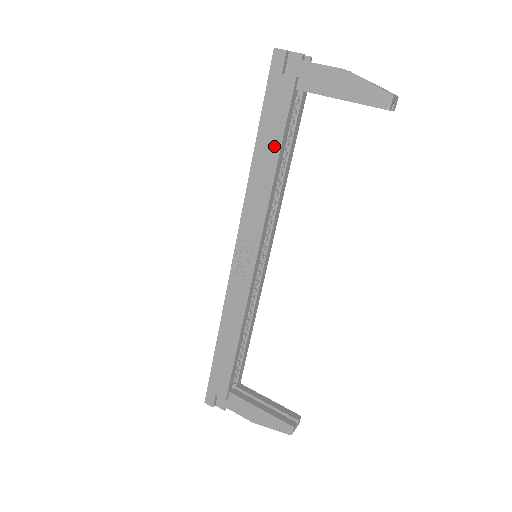
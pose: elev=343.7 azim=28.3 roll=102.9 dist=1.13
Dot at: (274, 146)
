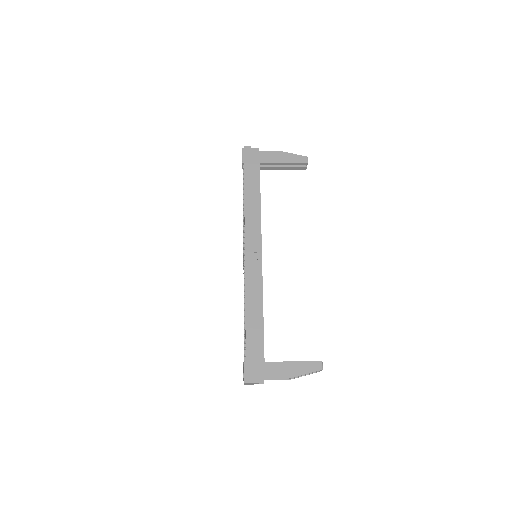
Dot at: (256, 187)
